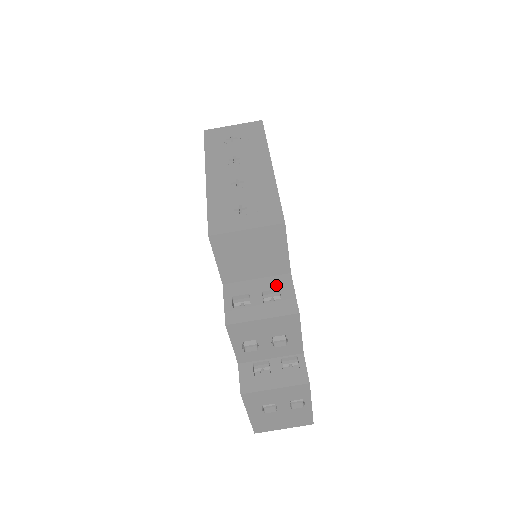
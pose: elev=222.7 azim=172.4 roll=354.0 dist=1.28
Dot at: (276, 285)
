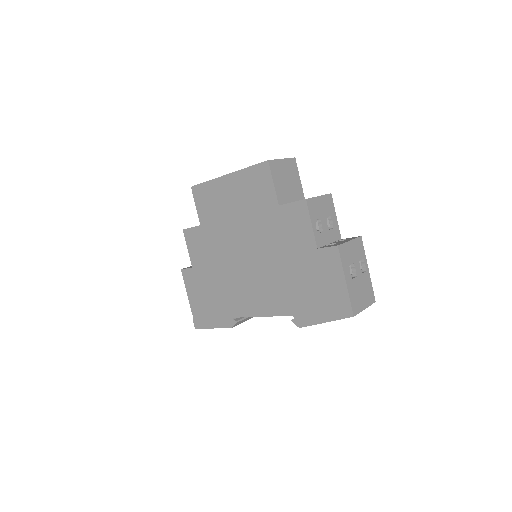
Dot at: occluded
